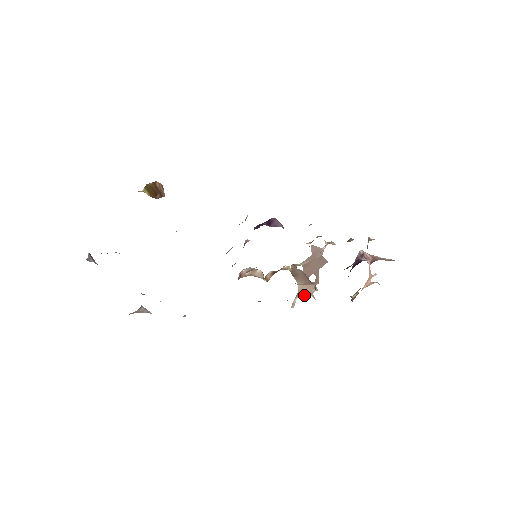
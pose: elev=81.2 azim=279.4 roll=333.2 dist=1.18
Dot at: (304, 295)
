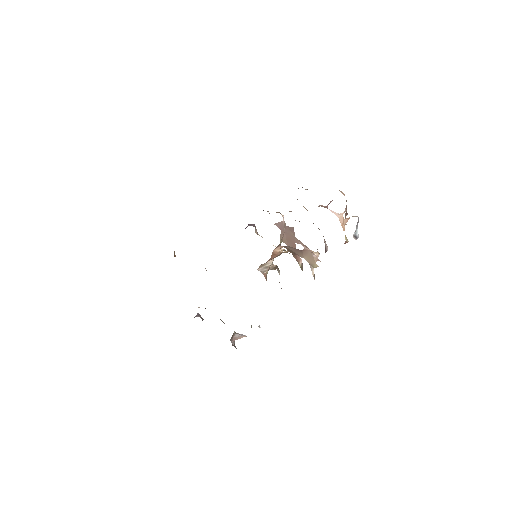
Dot at: (314, 264)
